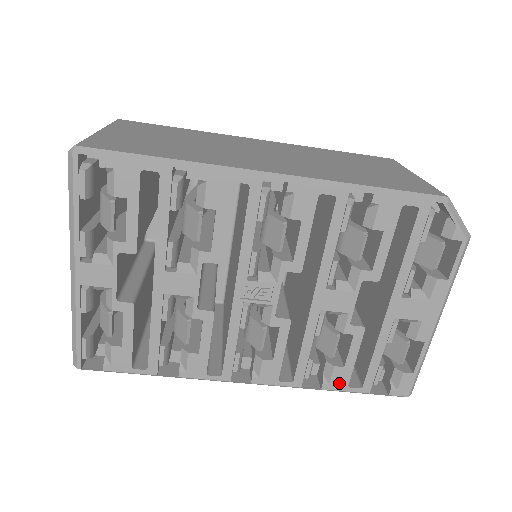
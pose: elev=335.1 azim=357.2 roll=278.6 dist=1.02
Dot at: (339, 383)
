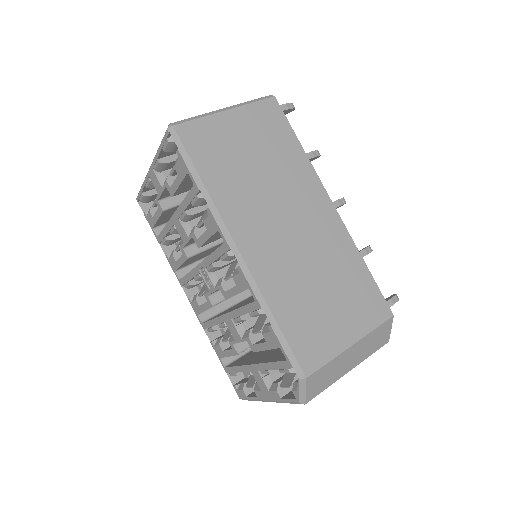
Dot at: (218, 352)
